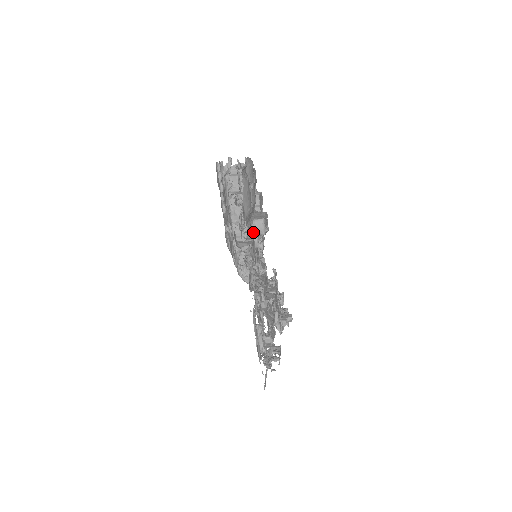
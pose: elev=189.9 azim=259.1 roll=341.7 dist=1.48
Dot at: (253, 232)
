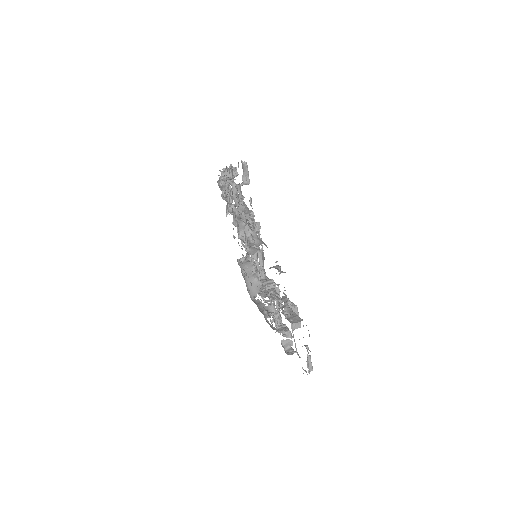
Dot at: occluded
